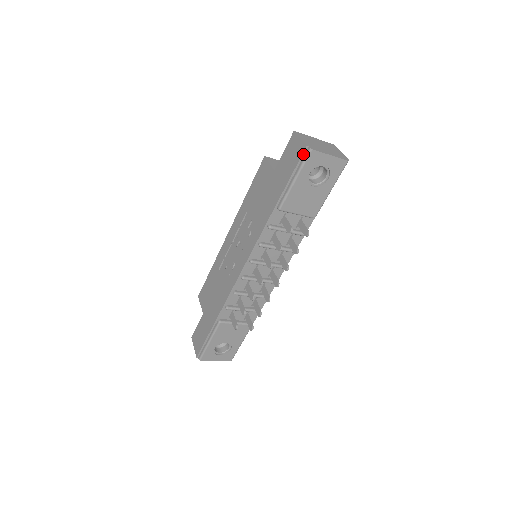
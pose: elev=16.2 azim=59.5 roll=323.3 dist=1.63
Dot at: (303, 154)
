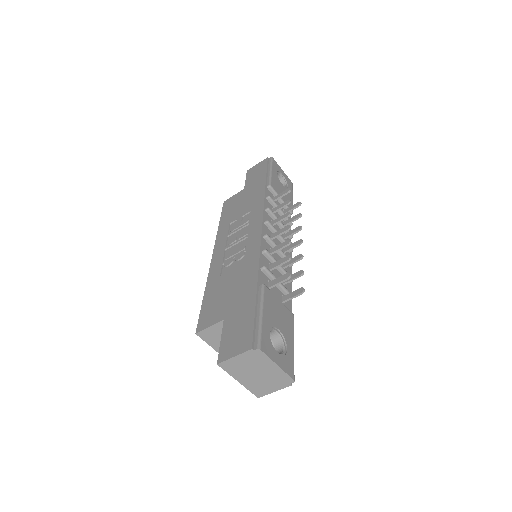
Dot at: (268, 161)
